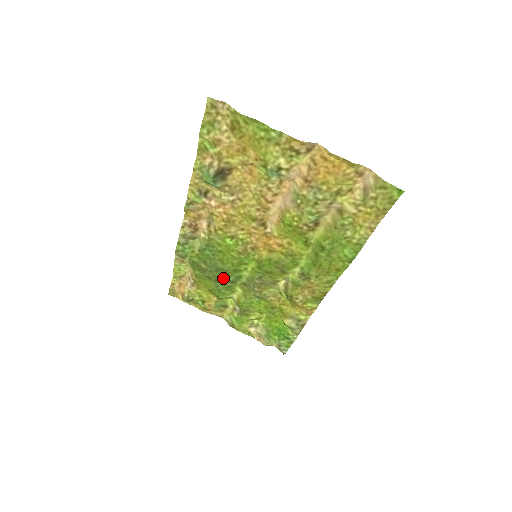
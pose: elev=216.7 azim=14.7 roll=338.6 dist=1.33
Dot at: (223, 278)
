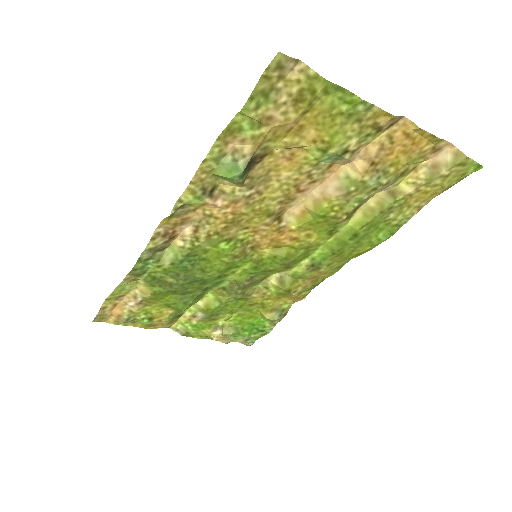
Dot at: (195, 288)
